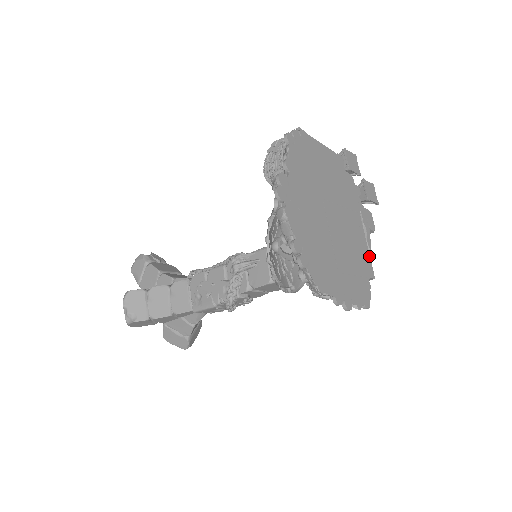
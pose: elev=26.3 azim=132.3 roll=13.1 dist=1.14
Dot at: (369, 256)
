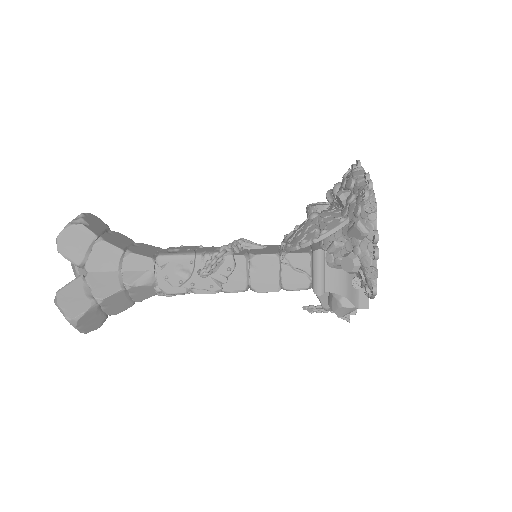
Dot at: occluded
